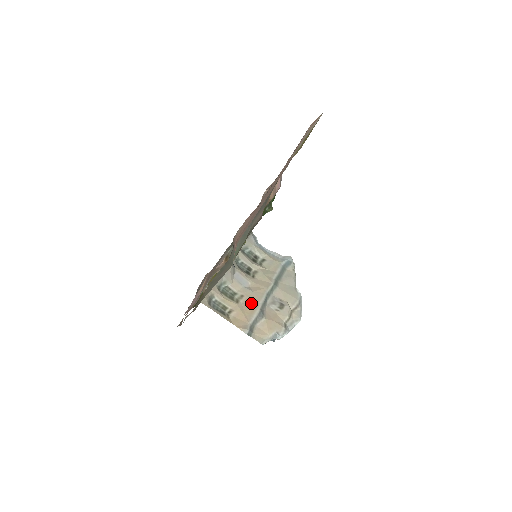
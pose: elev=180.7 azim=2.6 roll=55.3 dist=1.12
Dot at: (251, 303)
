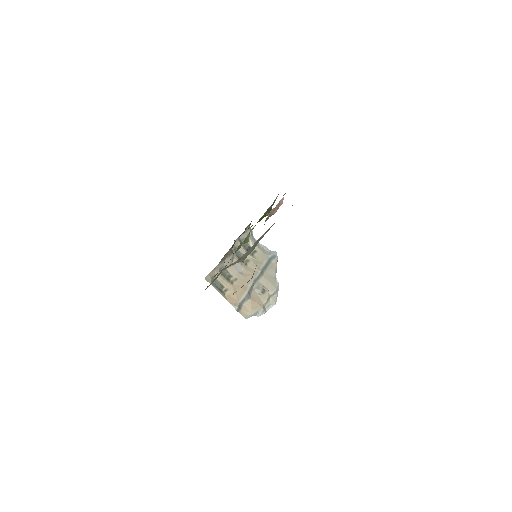
Dot at: occluded
